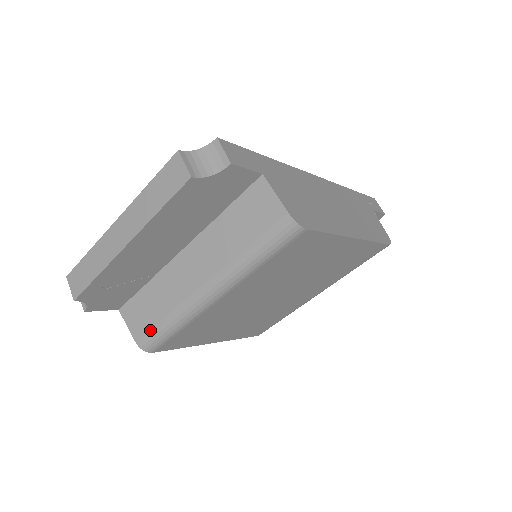
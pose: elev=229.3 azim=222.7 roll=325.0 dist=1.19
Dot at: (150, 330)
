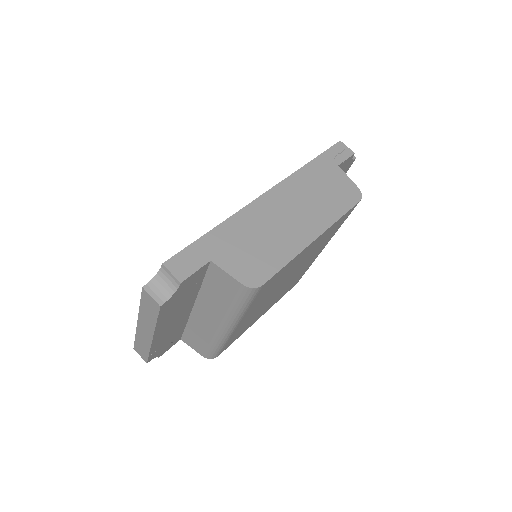
Dot at: (206, 350)
